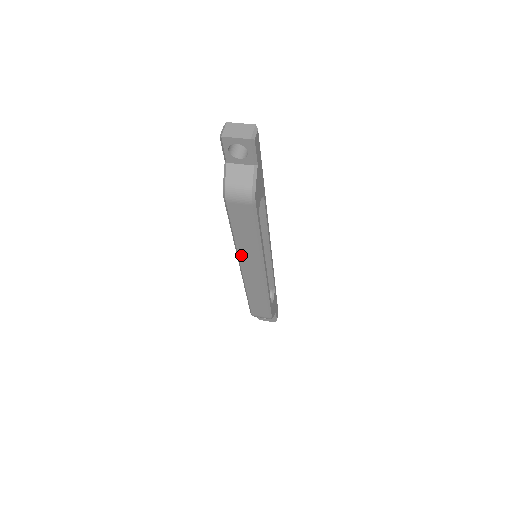
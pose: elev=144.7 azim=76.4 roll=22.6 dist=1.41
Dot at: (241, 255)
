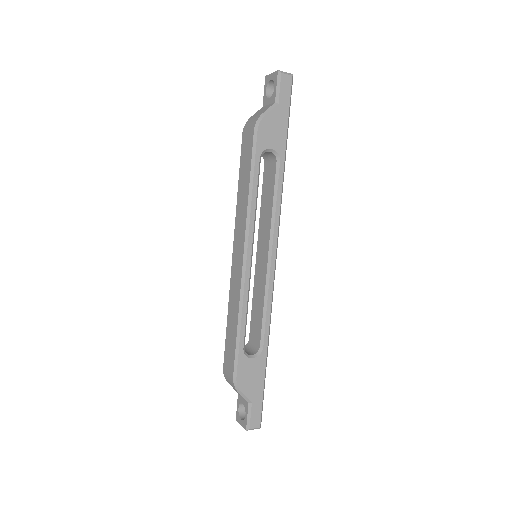
Dot at: (237, 224)
